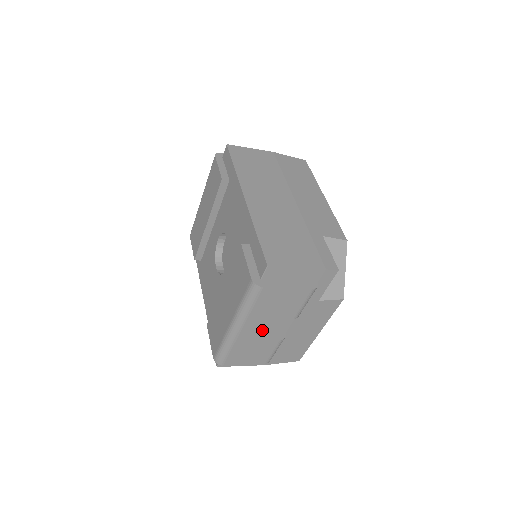
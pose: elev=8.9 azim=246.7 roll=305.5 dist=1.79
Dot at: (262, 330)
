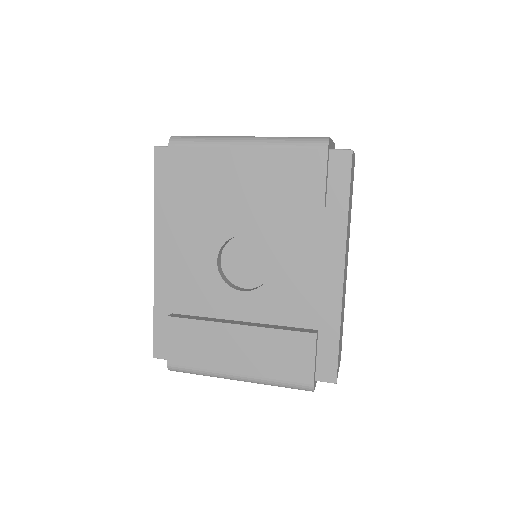
Dot at: occluded
